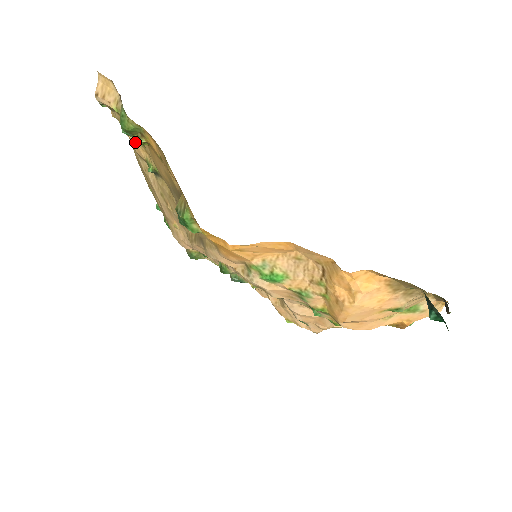
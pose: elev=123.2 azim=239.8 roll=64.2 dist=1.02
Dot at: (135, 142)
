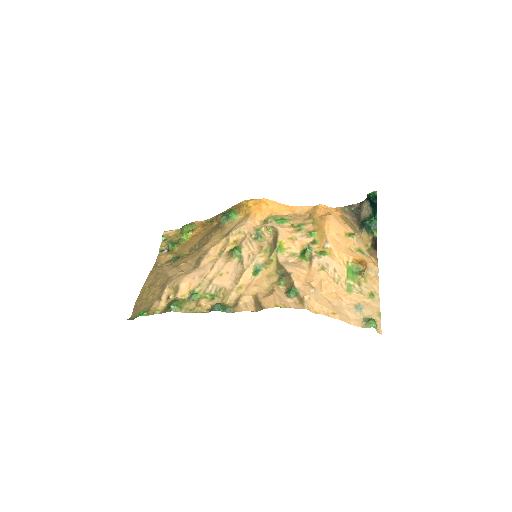
Dot at: (185, 233)
